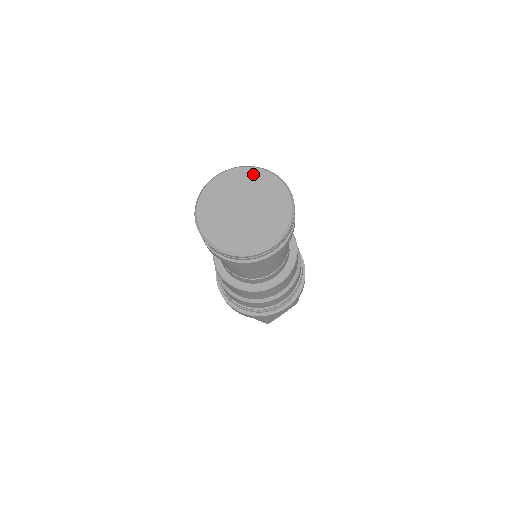
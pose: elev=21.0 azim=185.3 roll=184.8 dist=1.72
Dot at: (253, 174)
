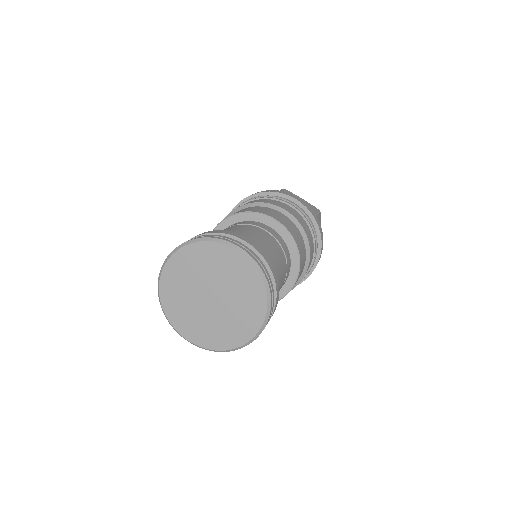
Dot at: (223, 254)
